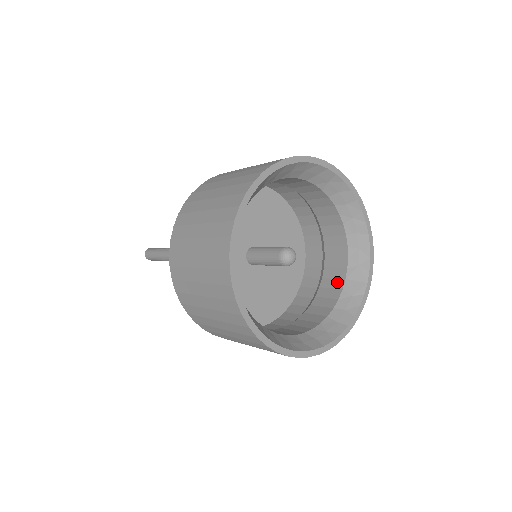
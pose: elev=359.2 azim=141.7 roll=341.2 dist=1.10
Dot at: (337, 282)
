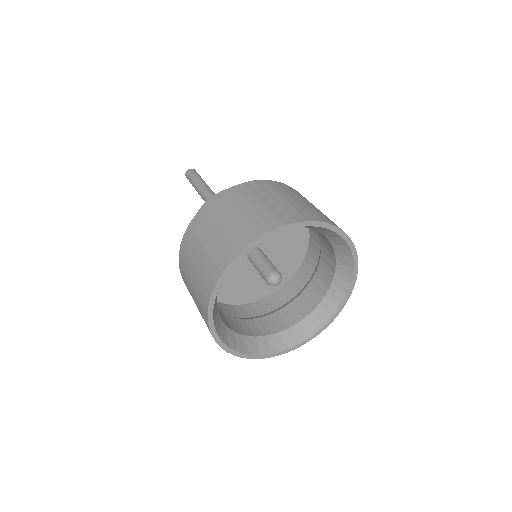
Dot at: (283, 324)
